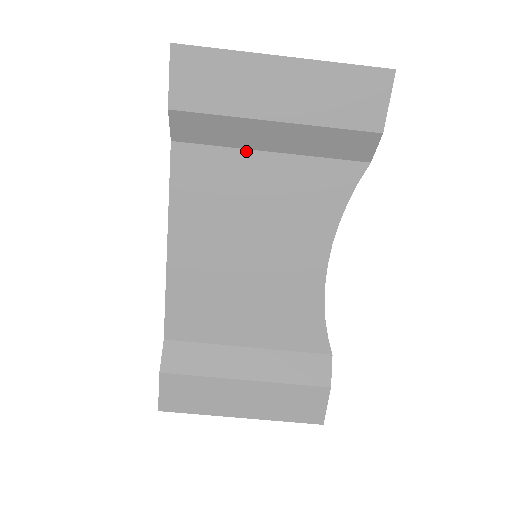
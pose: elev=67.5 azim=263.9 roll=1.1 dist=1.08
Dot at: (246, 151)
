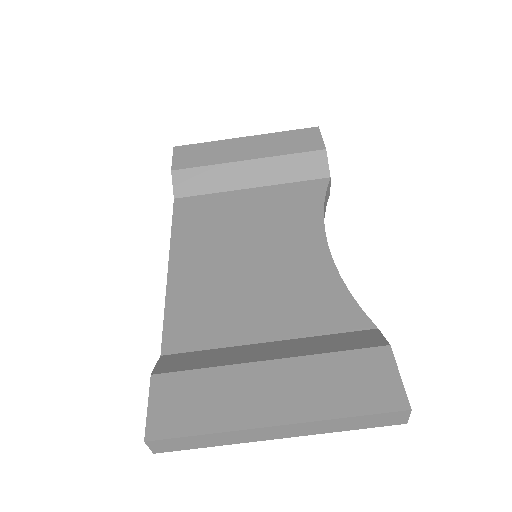
Dot at: (232, 192)
